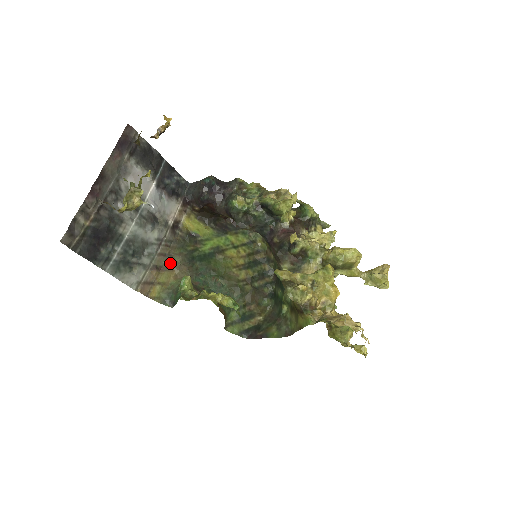
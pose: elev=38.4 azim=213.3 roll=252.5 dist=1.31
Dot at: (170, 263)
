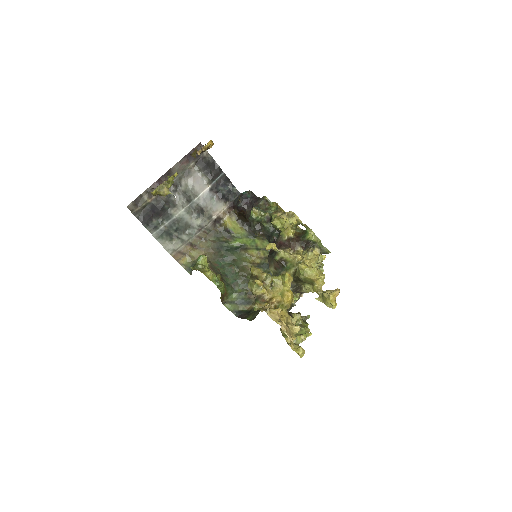
Dot at: (203, 245)
